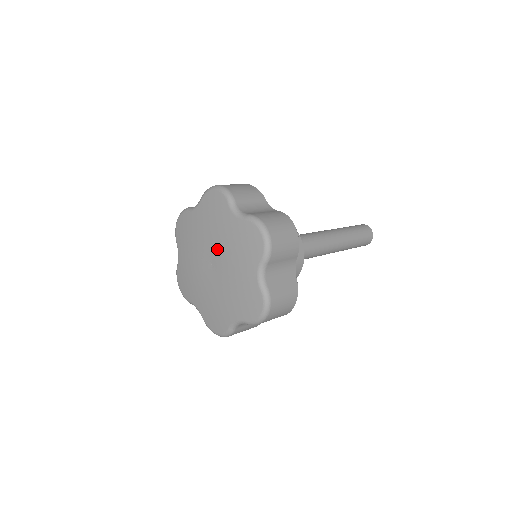
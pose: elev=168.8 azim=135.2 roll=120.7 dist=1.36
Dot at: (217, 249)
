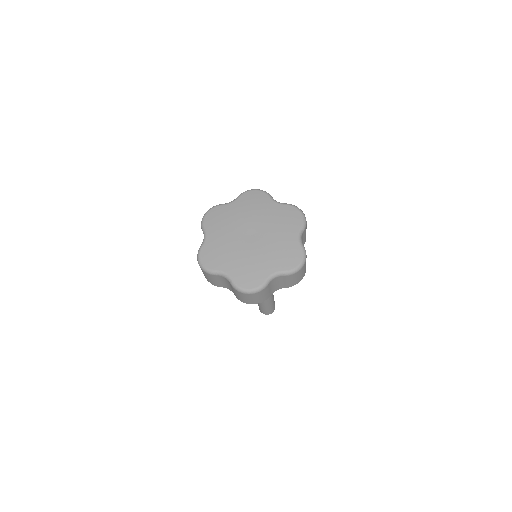
Dot at: (259, 224)
